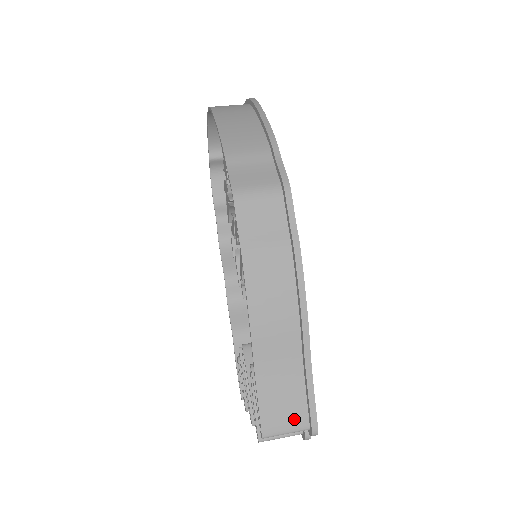
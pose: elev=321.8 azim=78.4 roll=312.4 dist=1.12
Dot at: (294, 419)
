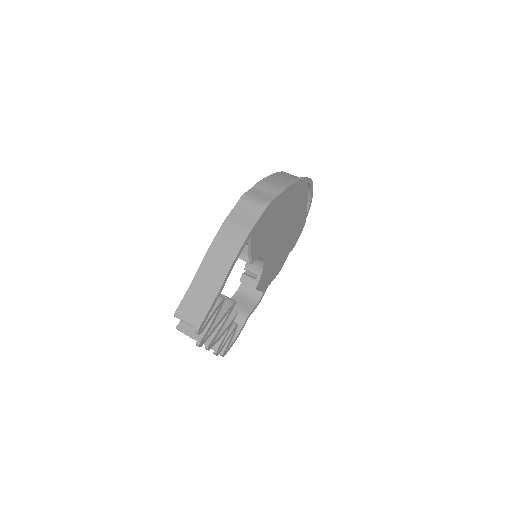
Dot at: (193, 317)
